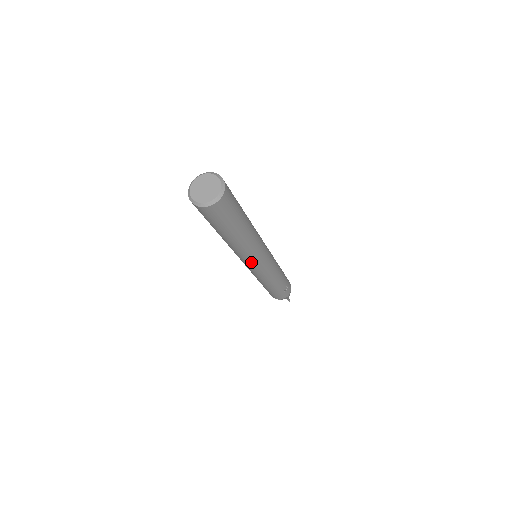
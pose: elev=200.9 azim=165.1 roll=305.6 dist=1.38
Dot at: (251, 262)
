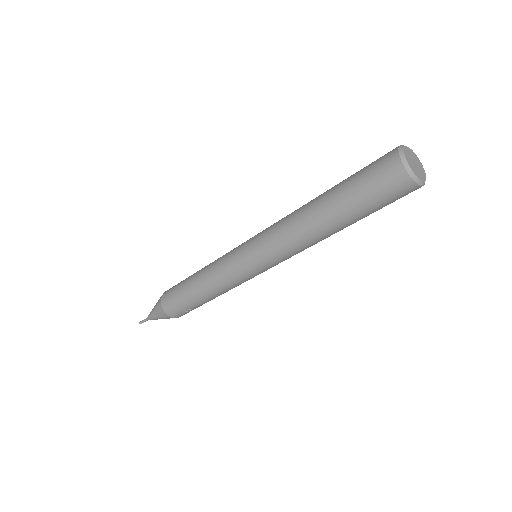
Dot at: (265, 251)
